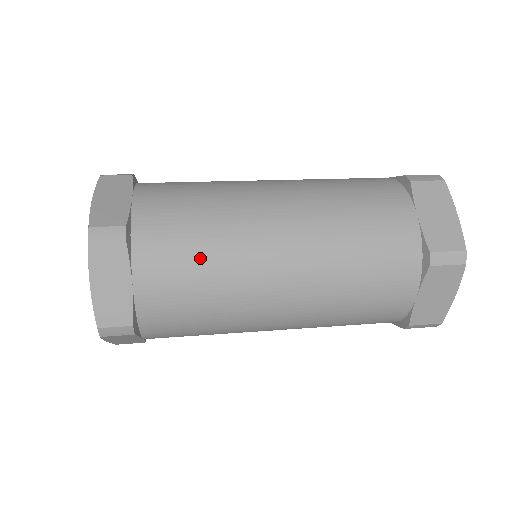
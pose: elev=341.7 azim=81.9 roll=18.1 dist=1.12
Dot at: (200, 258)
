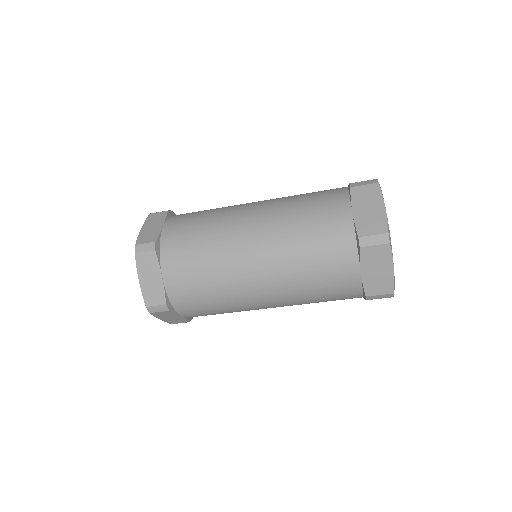
Dot at: (200, 257)
